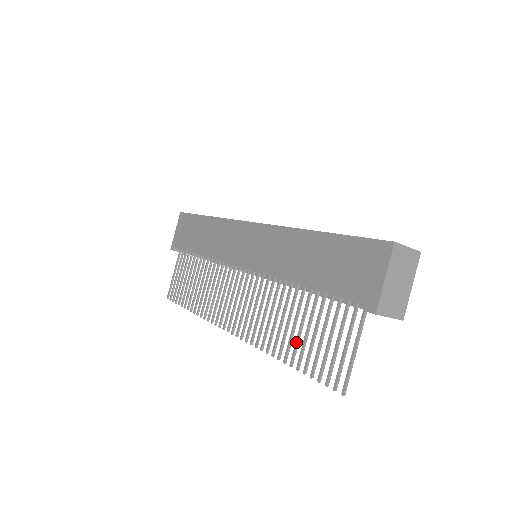
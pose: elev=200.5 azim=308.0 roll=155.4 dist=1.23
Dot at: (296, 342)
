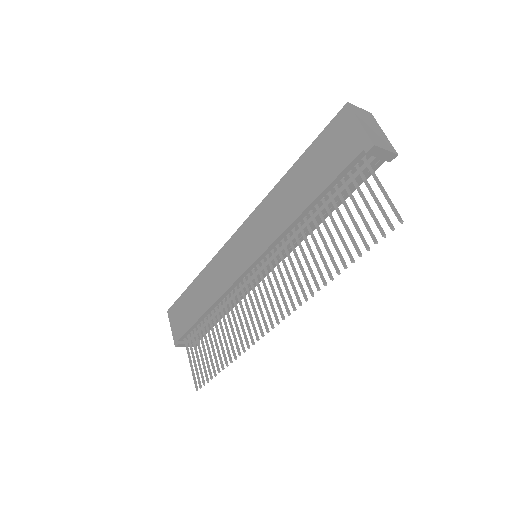
Dot at: (335, 248)
